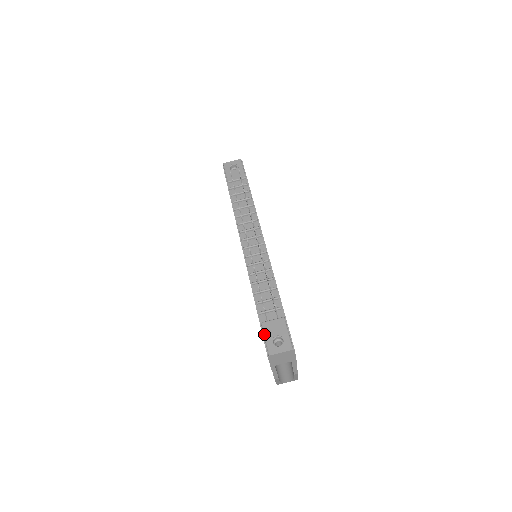
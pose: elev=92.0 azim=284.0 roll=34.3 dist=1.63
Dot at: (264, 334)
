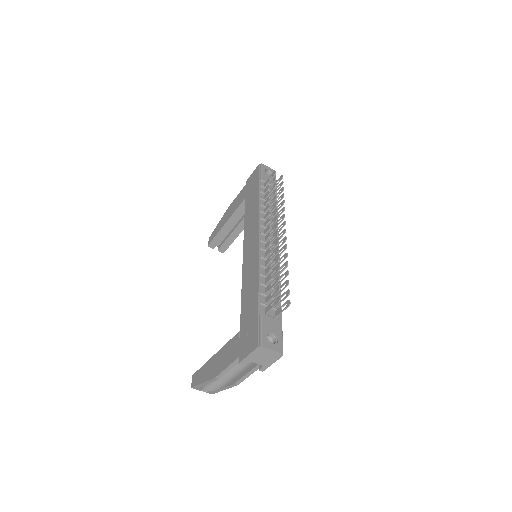
Dot at: (262, 324)
